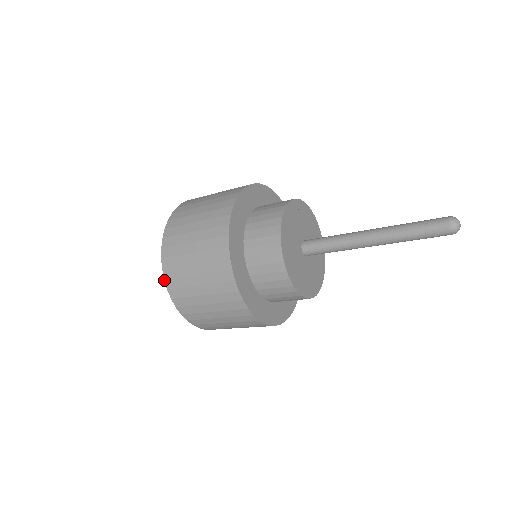
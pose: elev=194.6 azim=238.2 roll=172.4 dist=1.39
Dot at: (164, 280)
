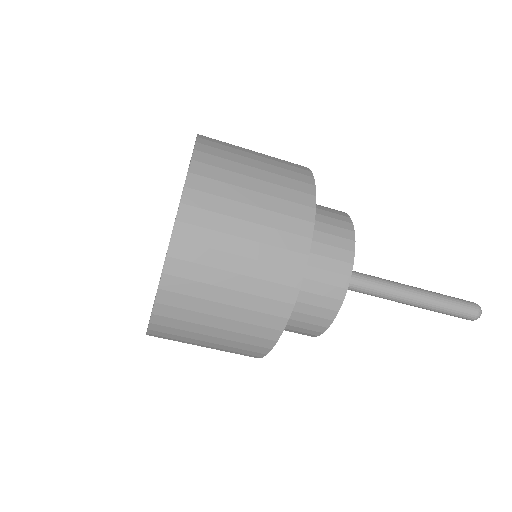
Dot at: (175, 221)
